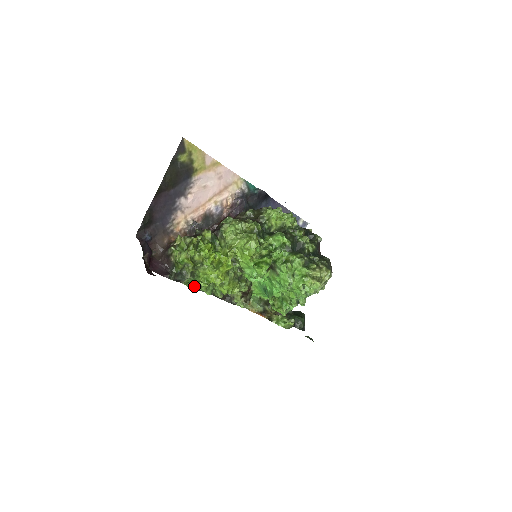
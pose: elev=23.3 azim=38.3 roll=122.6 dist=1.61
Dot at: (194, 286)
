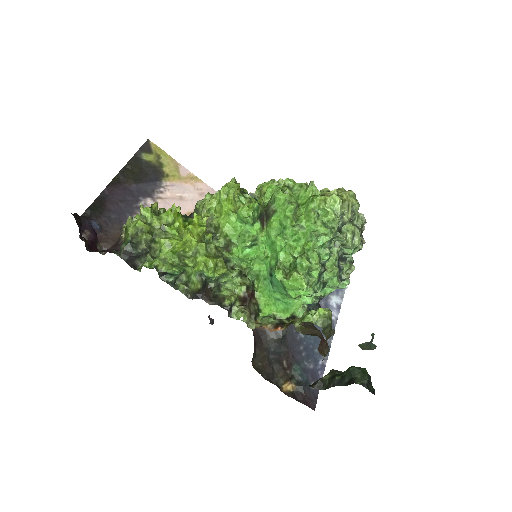
Dot at: (152, 261)
